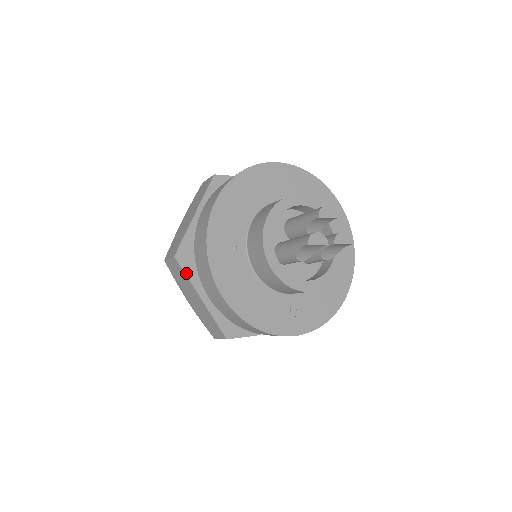
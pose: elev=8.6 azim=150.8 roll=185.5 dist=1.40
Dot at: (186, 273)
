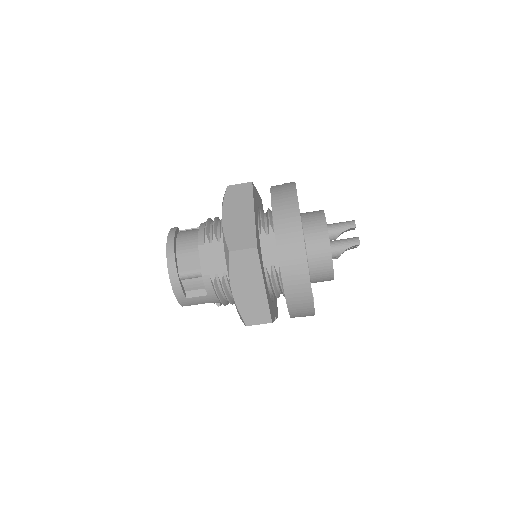
Dot at: (260, 263)
